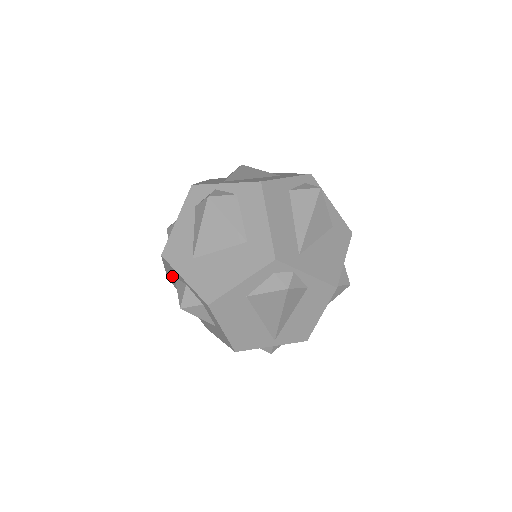
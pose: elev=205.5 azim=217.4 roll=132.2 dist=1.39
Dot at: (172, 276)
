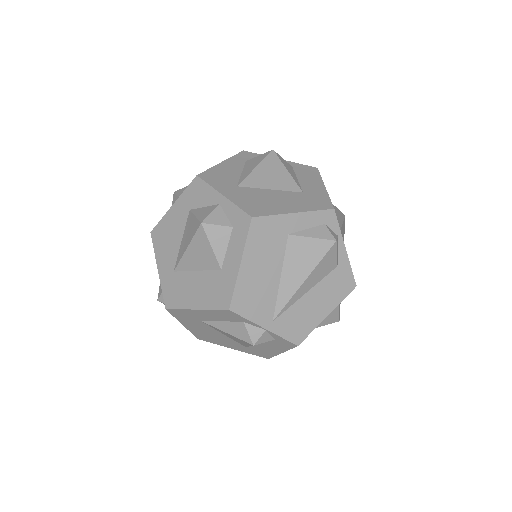
Dot at: (180, 214)
